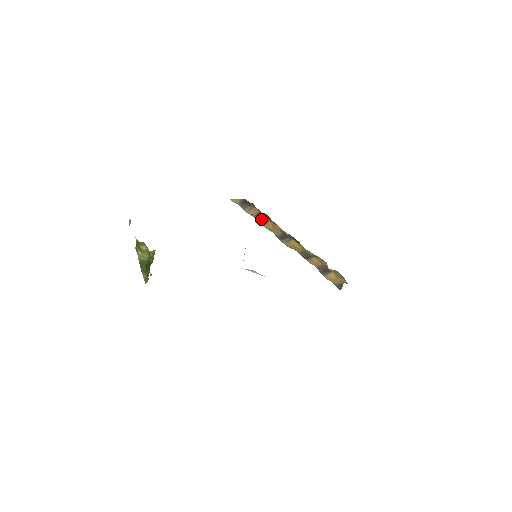
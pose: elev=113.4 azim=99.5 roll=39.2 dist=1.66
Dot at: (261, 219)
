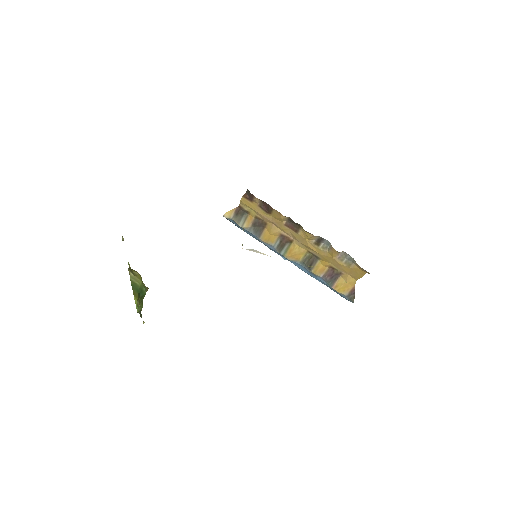
Dot at: (257, 230)
